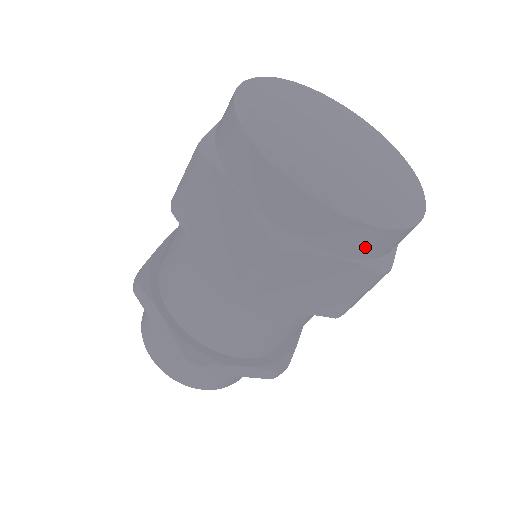
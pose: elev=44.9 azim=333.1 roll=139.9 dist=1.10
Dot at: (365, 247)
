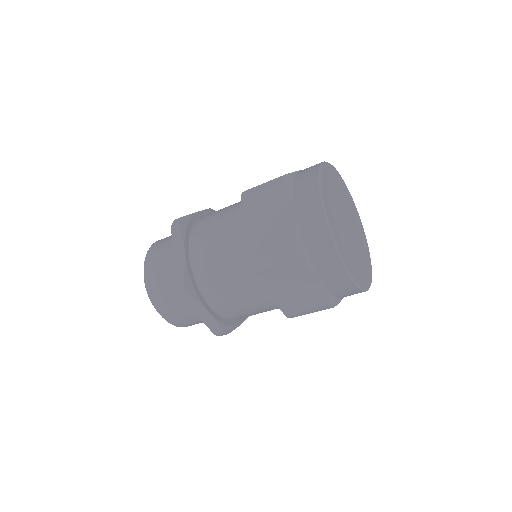
Dot at: occluded
